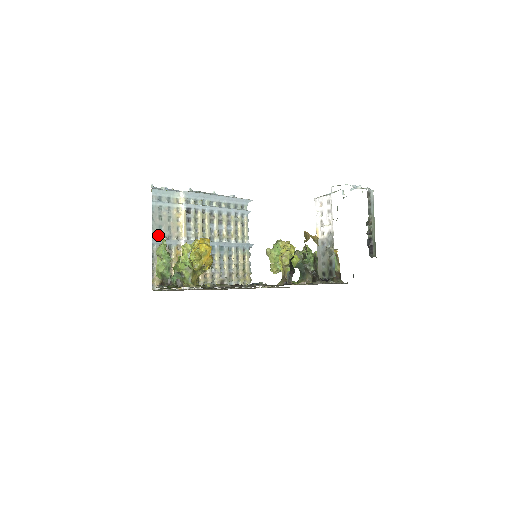
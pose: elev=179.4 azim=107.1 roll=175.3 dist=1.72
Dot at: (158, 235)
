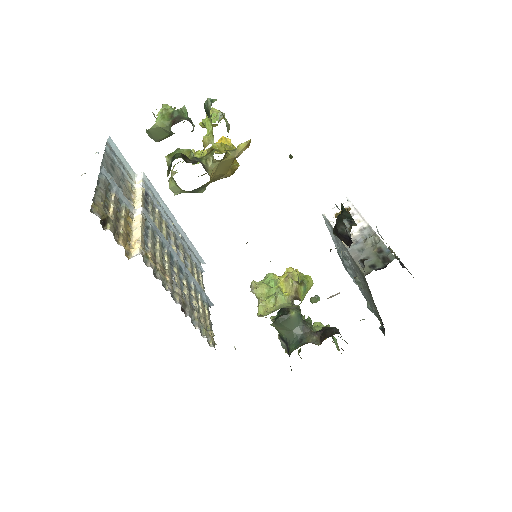
Dot at: occluded
